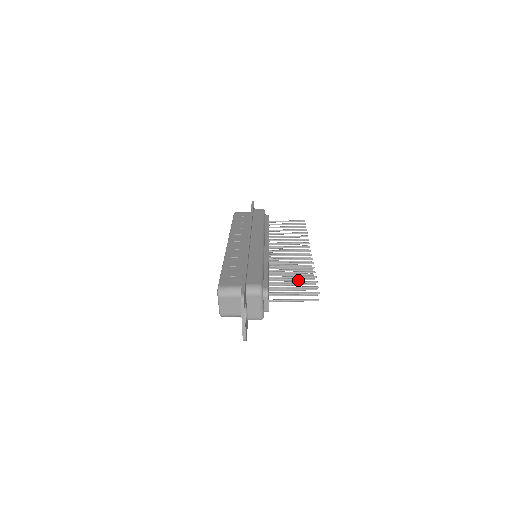
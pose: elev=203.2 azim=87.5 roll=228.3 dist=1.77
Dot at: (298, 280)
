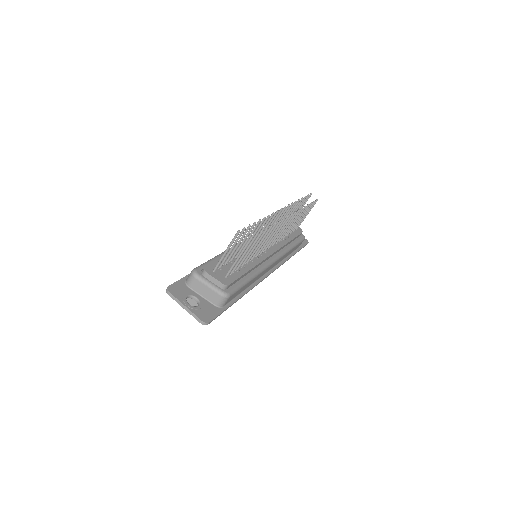
Dot at: (262, 240)
